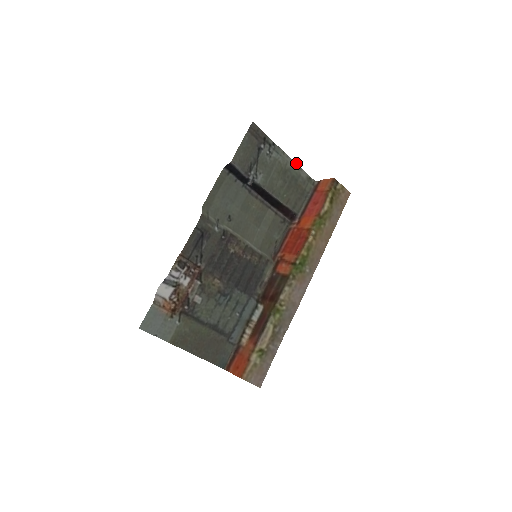
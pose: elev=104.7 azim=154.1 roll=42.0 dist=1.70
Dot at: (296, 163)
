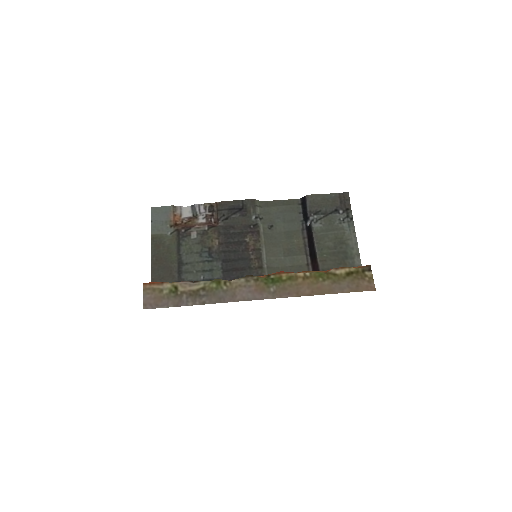
Dot at: (358, 248)
